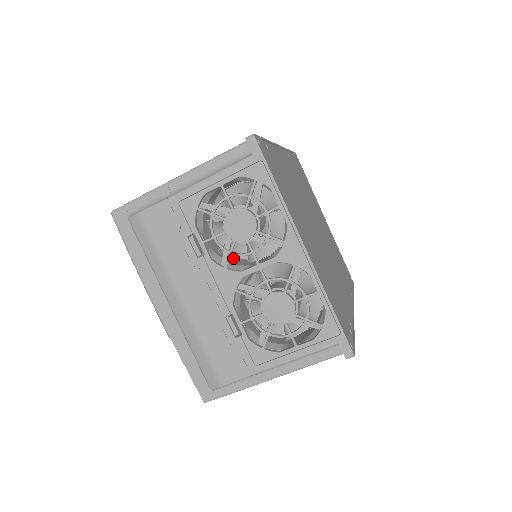
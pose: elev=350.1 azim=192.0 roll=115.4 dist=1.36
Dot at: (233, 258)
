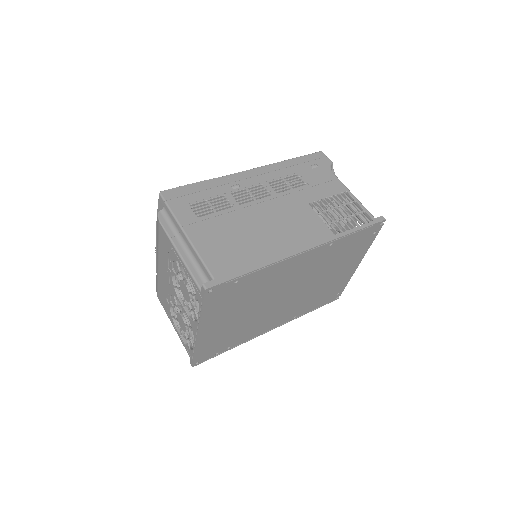
Dot at: occluded
